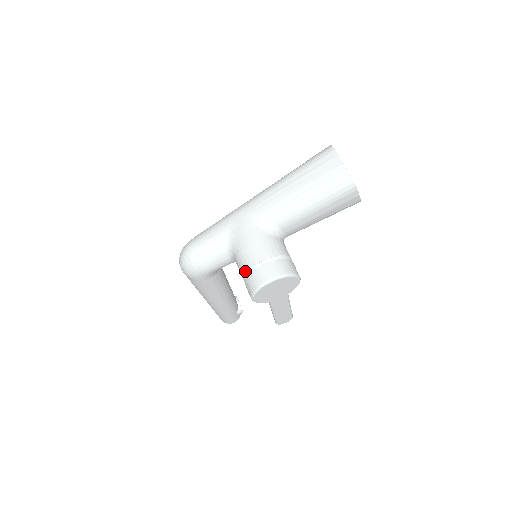
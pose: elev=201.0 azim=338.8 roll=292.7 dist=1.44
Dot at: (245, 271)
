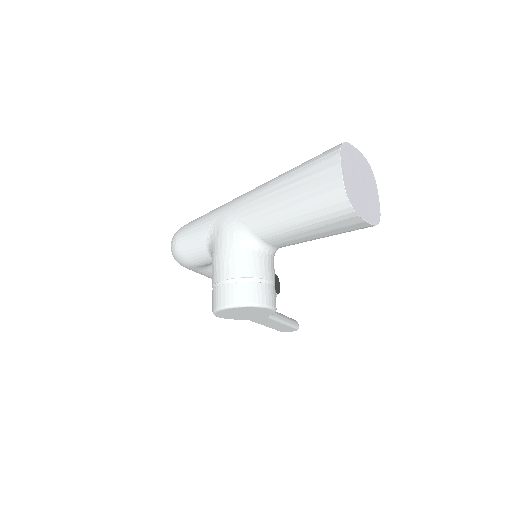
Dot at: (212, 284)
